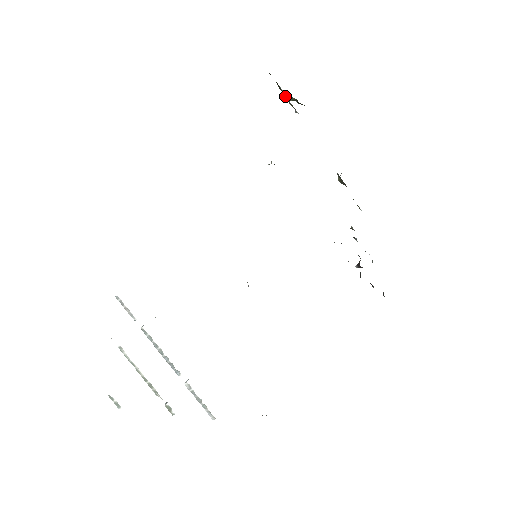
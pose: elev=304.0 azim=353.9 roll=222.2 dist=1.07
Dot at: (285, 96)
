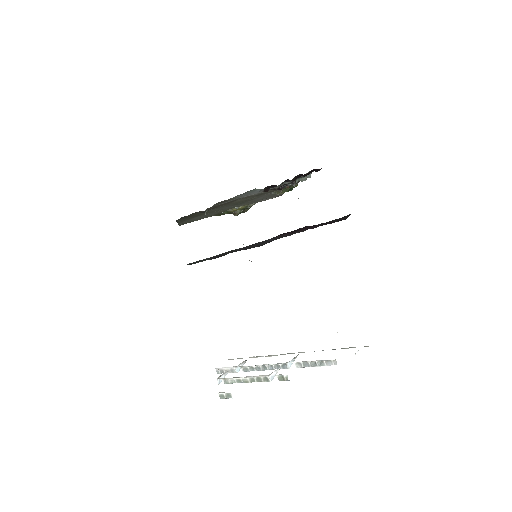
Dot at: occluded
